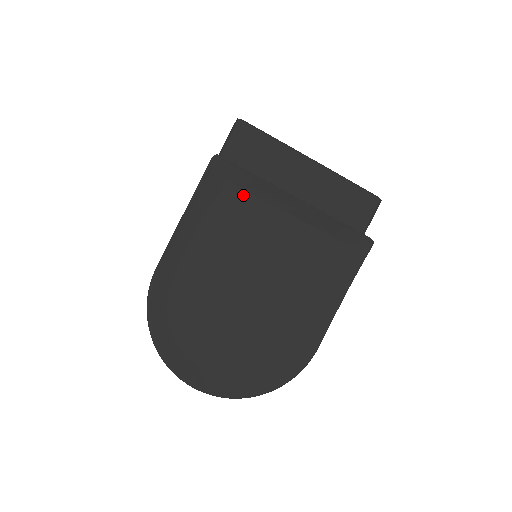
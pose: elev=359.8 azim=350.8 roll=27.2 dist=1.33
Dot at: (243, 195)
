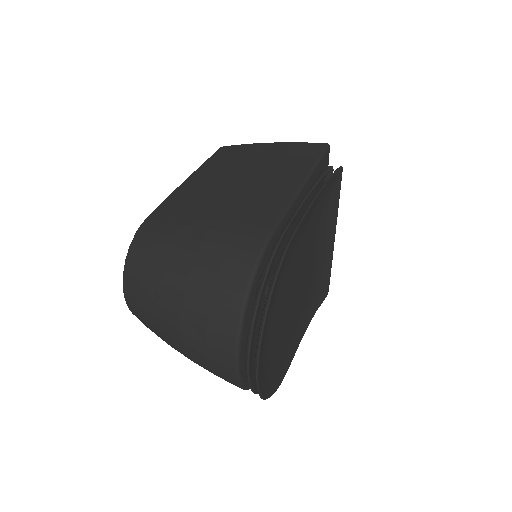
Dot at: (326, 210)
